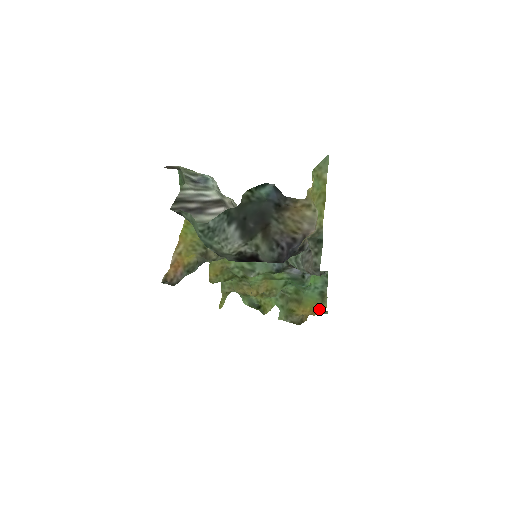
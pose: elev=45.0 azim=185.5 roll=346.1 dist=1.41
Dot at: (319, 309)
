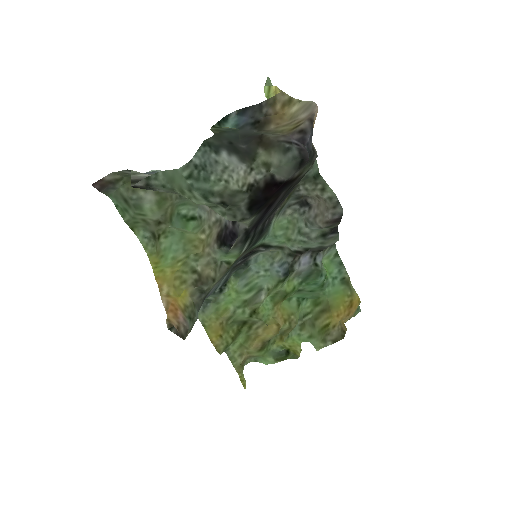
Dot at: (352, 301)
